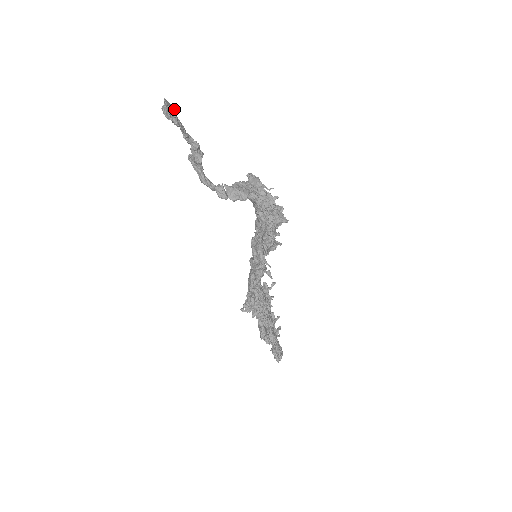
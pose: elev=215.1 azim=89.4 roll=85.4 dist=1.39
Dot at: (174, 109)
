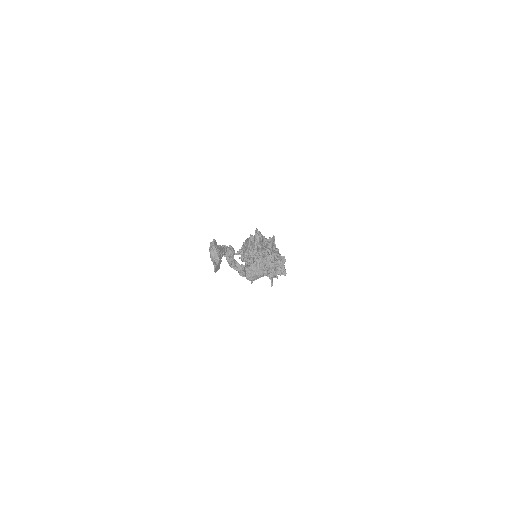
Dot at: (220, 262)
